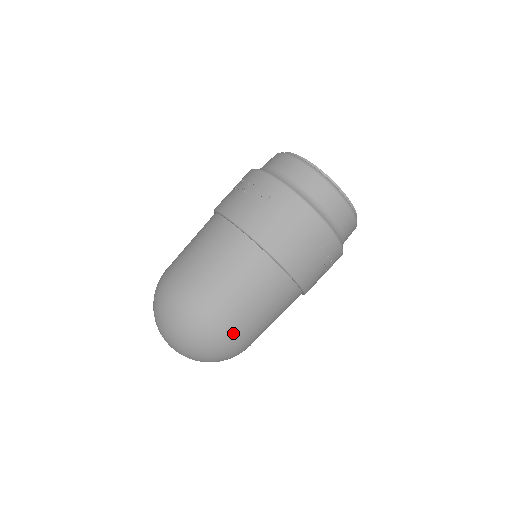
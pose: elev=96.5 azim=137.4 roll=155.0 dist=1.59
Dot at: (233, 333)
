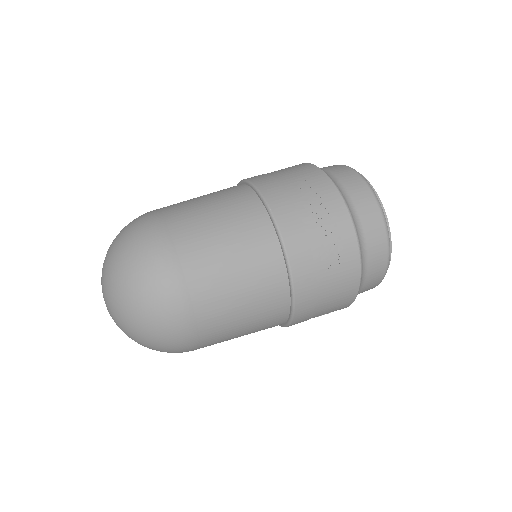
Dot at: (165, 231)
